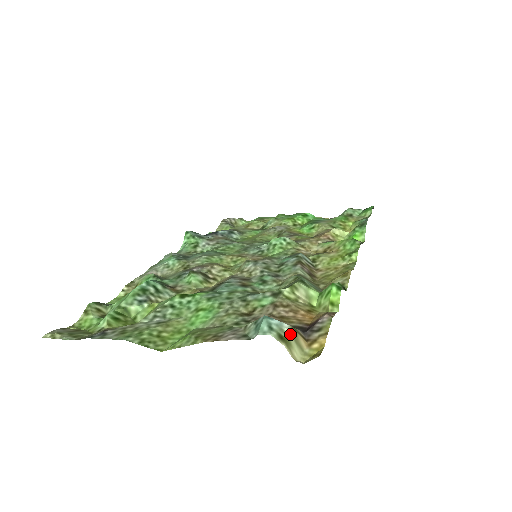
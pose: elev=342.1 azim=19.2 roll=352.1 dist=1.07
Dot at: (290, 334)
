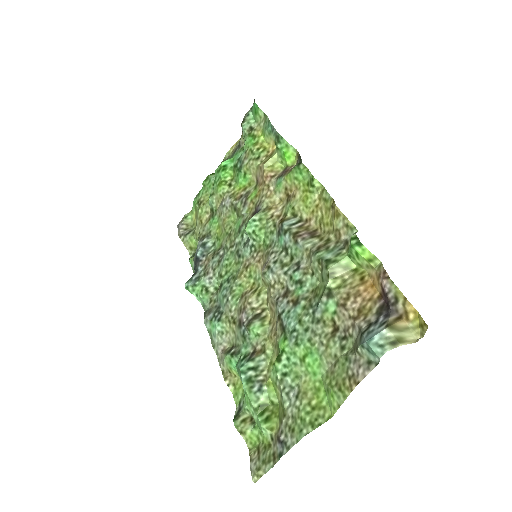
Dot at: (393, 333)
